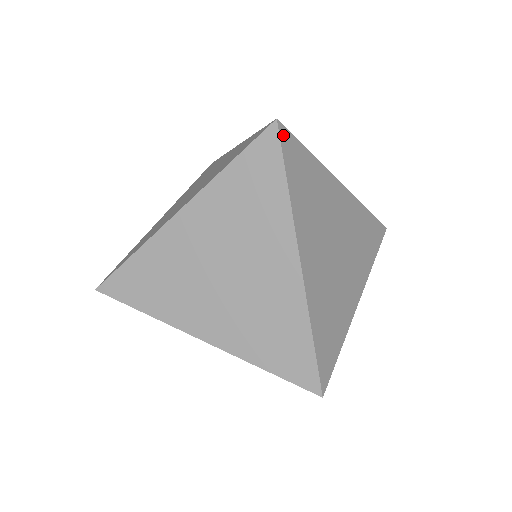
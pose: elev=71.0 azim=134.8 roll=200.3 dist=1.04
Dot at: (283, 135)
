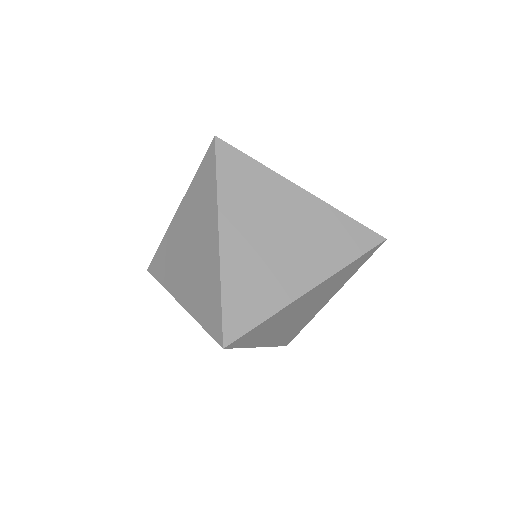
Dot at: (224, 142)
